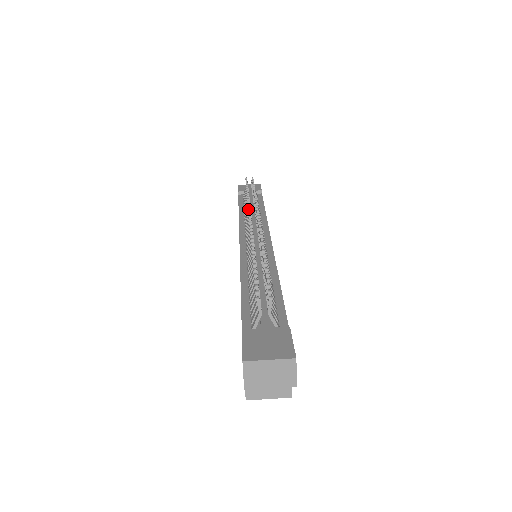
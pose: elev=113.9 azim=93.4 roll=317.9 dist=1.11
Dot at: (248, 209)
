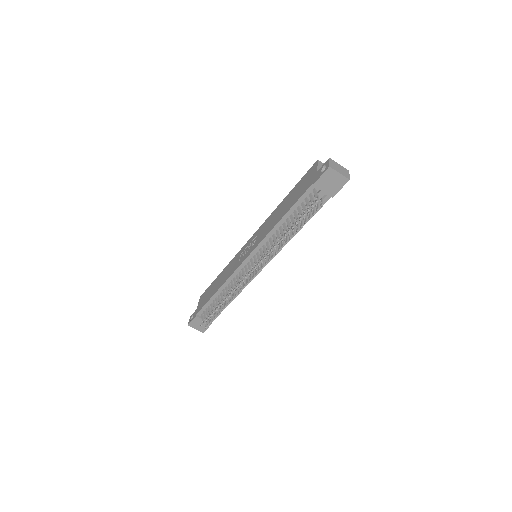
Dot at: occluded
